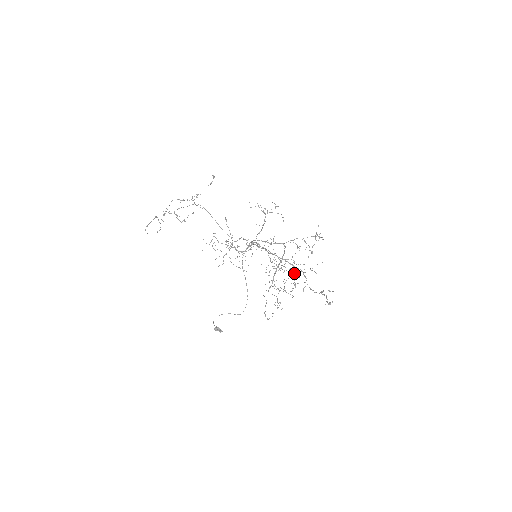
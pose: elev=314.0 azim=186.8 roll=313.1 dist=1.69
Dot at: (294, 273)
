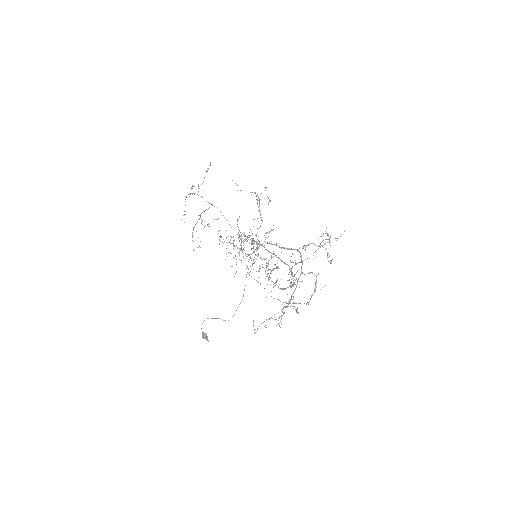
Dot at: (277, 267)
